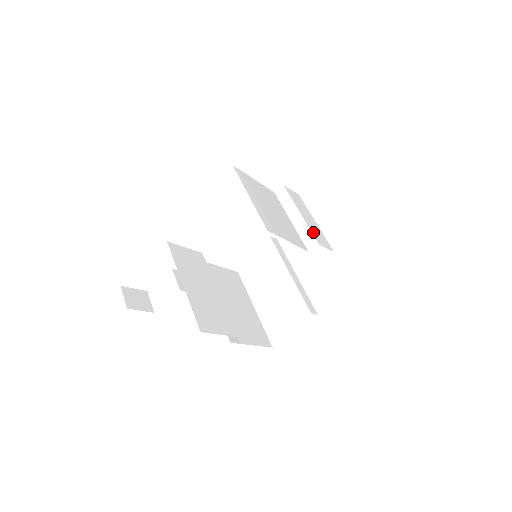
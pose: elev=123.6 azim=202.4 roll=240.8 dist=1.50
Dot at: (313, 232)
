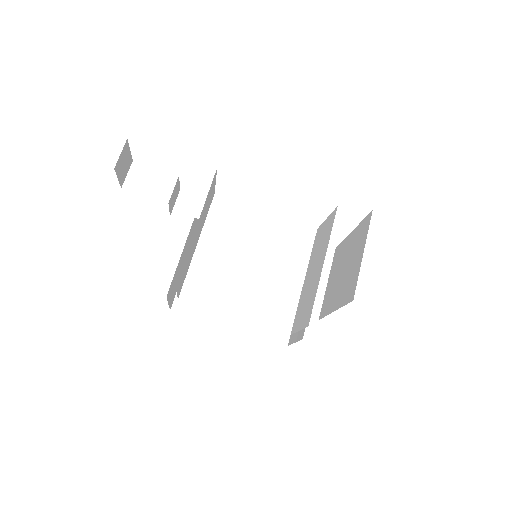
Dot at: occluded
